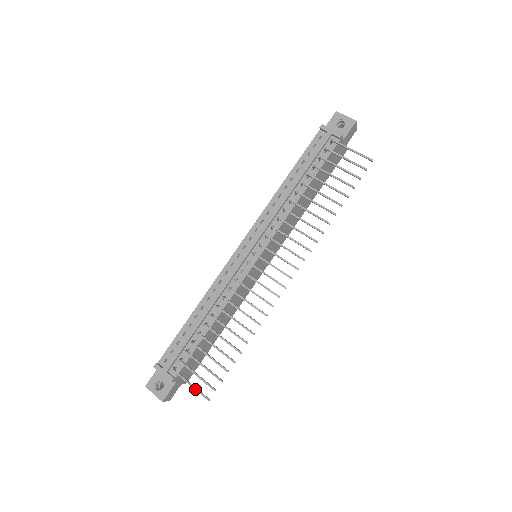
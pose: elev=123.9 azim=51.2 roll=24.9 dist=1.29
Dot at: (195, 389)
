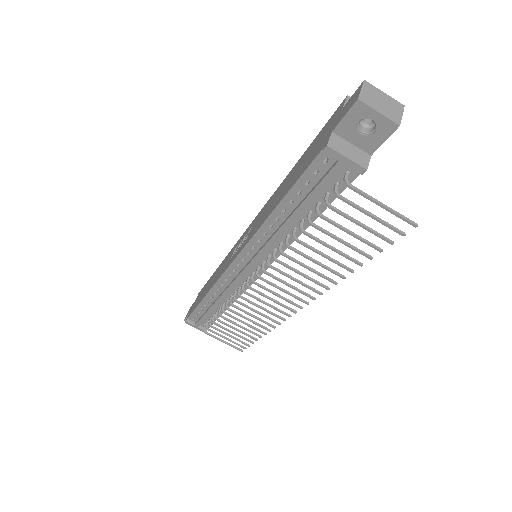
Dot at: occluded
